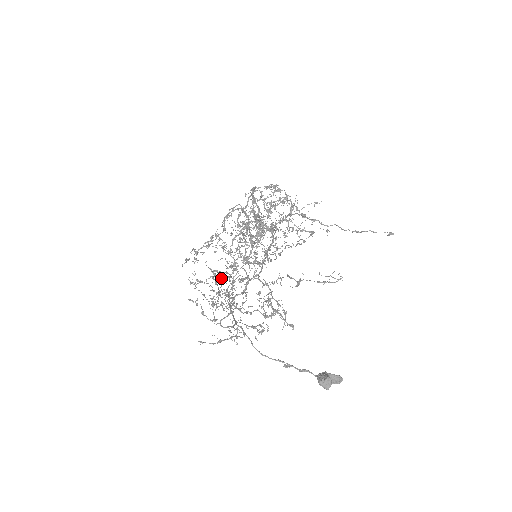
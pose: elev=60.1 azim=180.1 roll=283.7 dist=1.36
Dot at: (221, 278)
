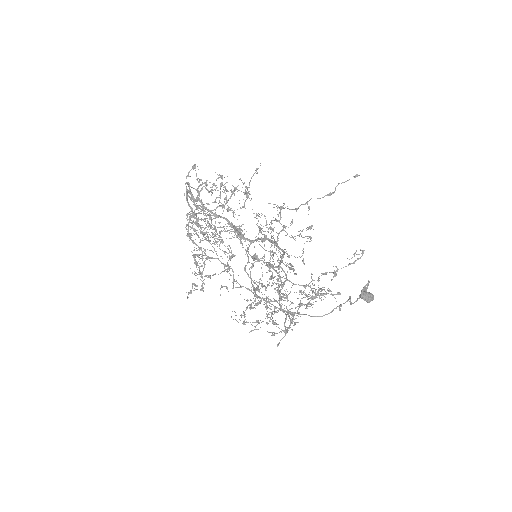
Dot at: (267, 306)
